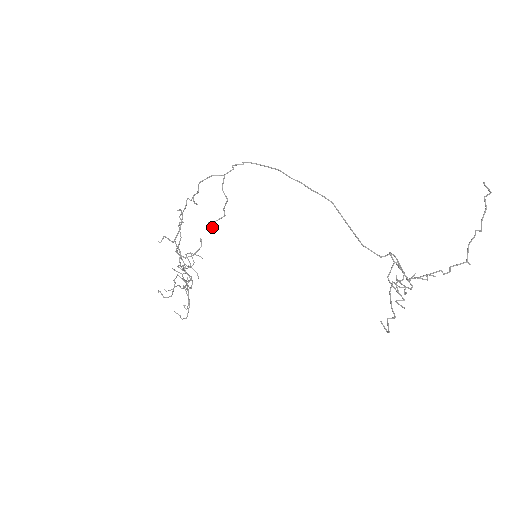
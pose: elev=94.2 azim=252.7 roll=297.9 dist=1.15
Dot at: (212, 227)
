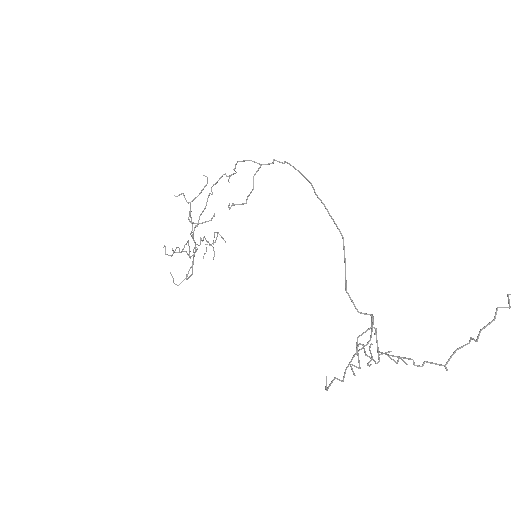
Dot at: (229, 208)
